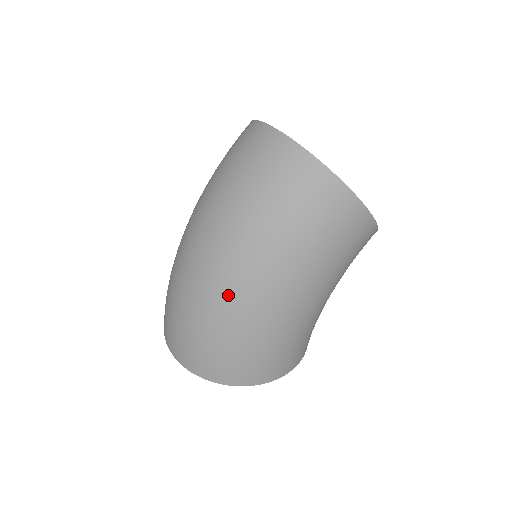
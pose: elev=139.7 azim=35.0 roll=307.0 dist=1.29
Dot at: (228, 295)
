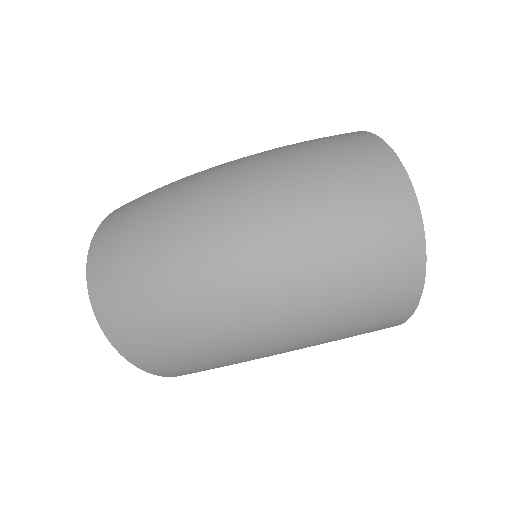
Dot at: (227, 314)
